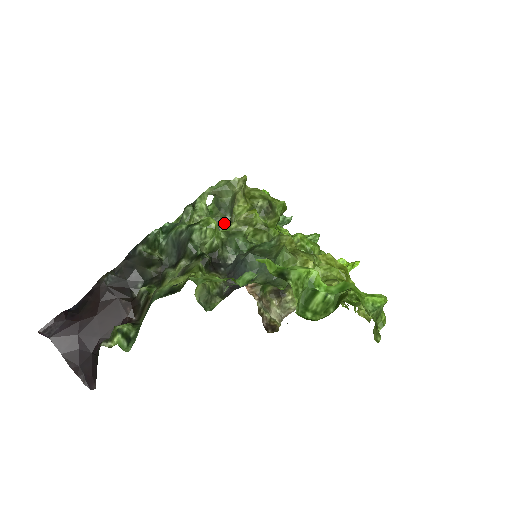
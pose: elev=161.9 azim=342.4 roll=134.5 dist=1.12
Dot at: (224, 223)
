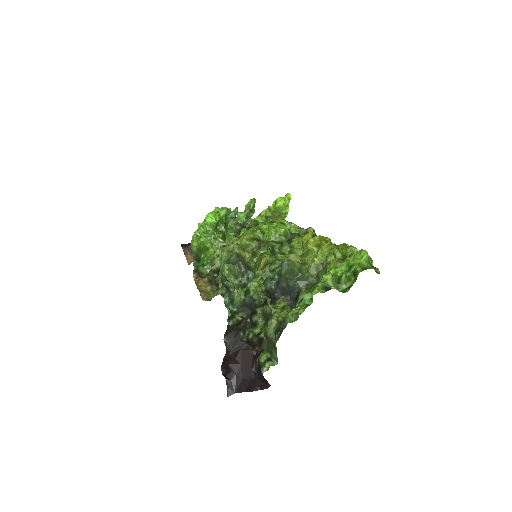
Dot at: (242, 268)
